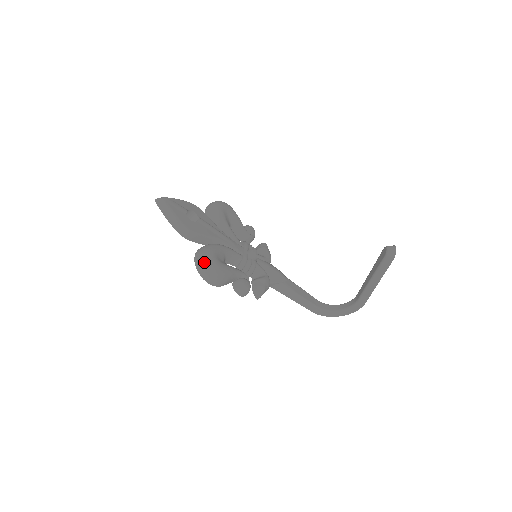
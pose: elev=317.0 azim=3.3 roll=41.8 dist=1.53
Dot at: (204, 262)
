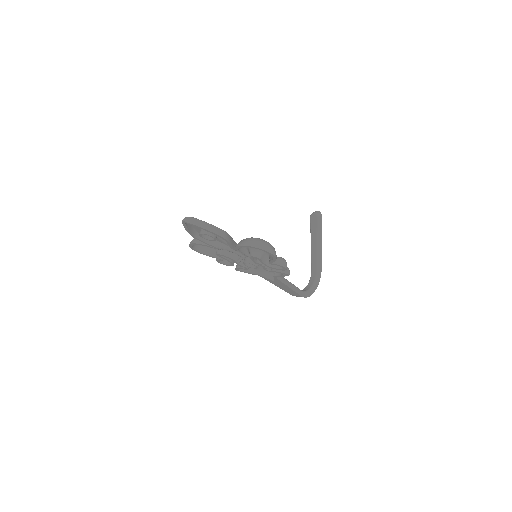
Dot at: (259, 240)
